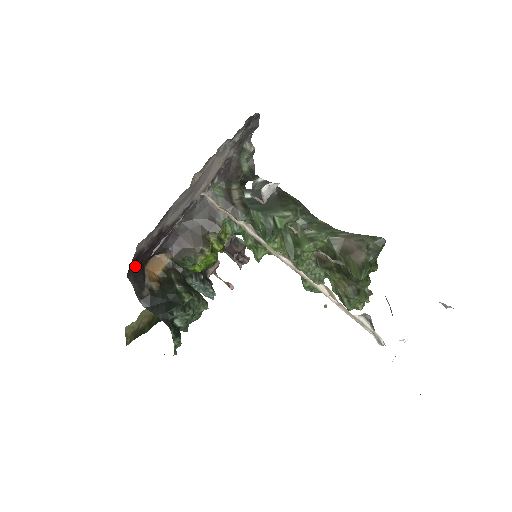
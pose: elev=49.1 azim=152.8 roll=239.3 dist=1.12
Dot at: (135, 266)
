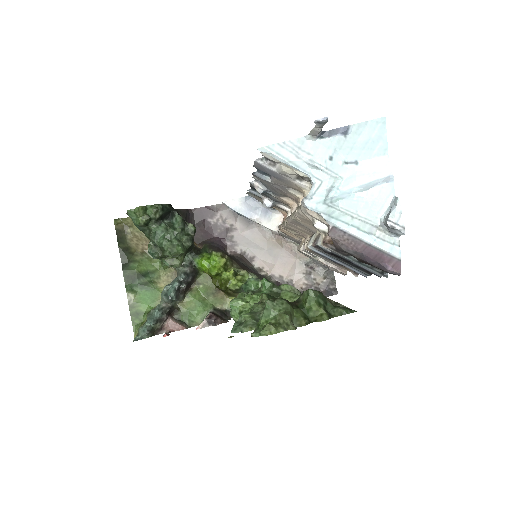
Dot at: (196, 219)
